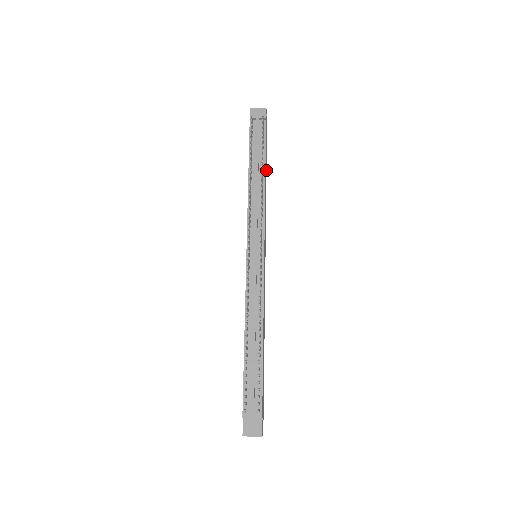
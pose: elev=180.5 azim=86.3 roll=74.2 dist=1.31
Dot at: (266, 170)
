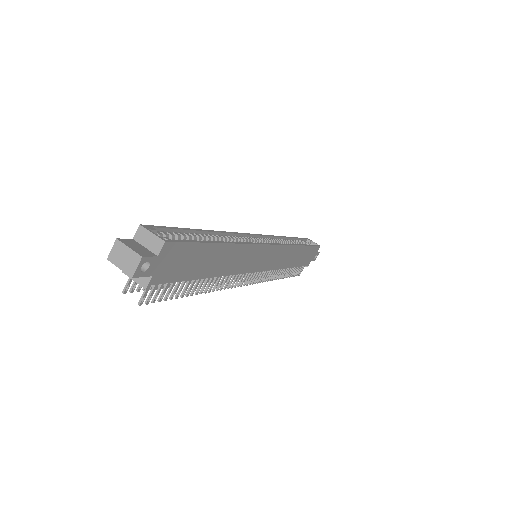
Dot at: (214, 244)
